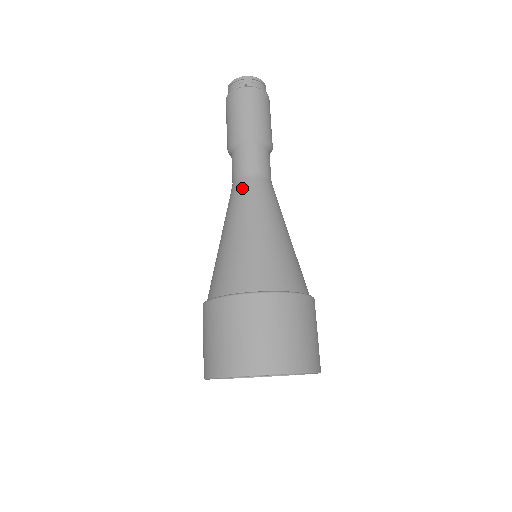
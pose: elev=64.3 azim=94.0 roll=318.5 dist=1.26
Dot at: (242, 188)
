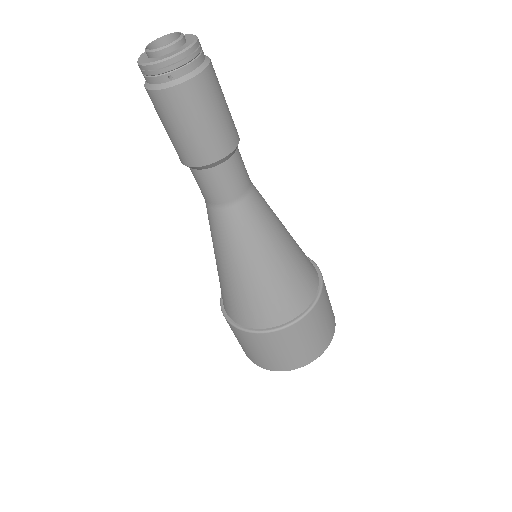
Dot at: (222, 222)
